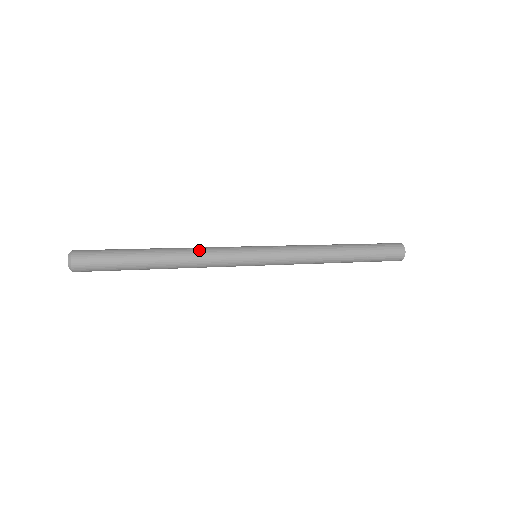
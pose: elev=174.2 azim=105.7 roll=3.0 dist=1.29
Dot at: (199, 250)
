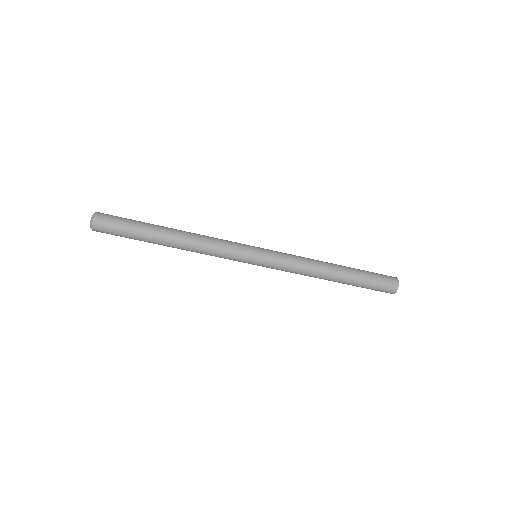
Dot at: occluded
